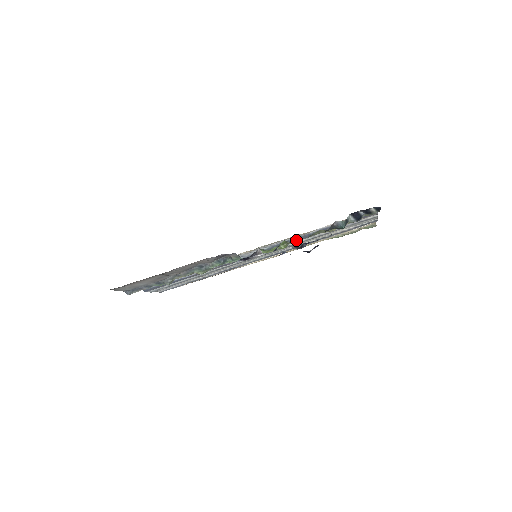
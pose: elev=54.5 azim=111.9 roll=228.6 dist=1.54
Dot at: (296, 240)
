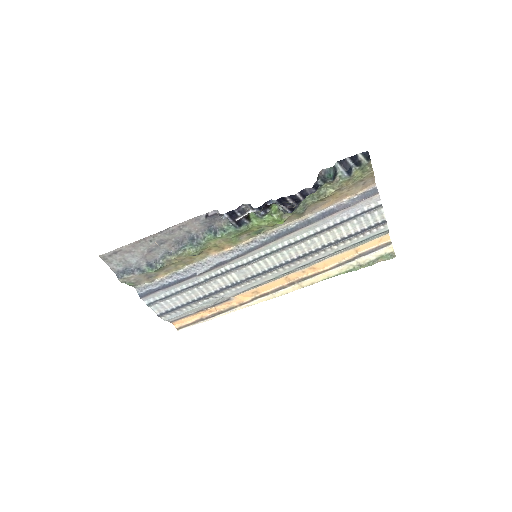
Dot at: (295, 229)
